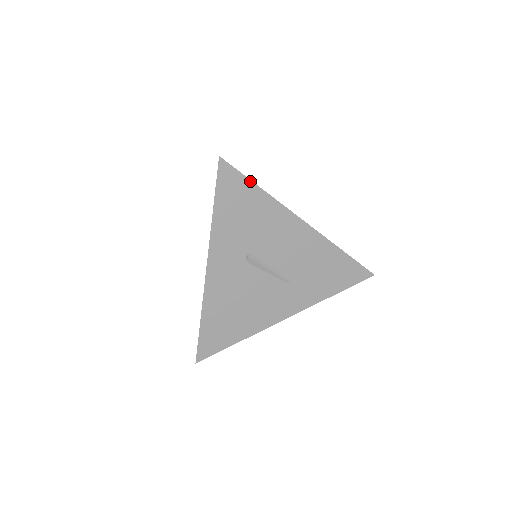
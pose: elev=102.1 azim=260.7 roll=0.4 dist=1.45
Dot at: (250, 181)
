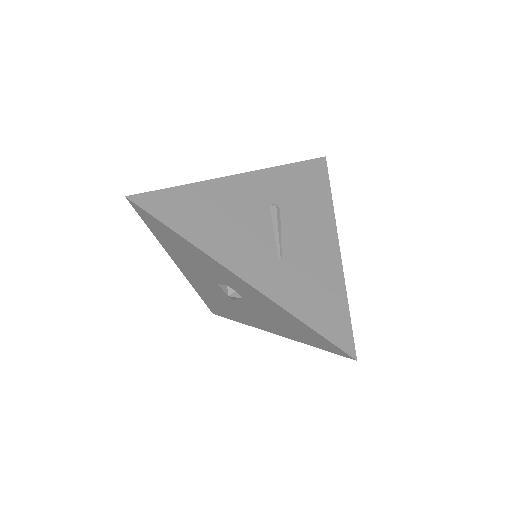
Dot at: (329, 184)
